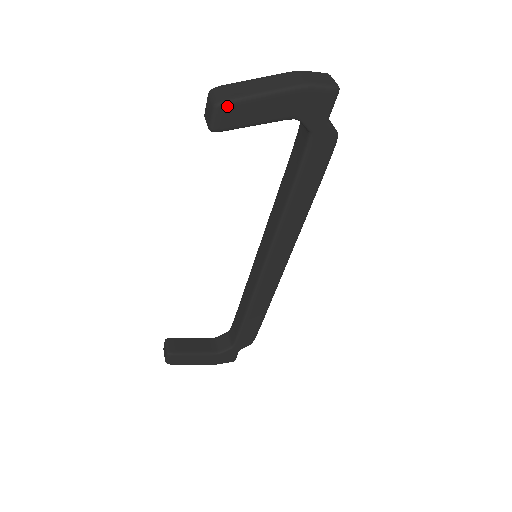
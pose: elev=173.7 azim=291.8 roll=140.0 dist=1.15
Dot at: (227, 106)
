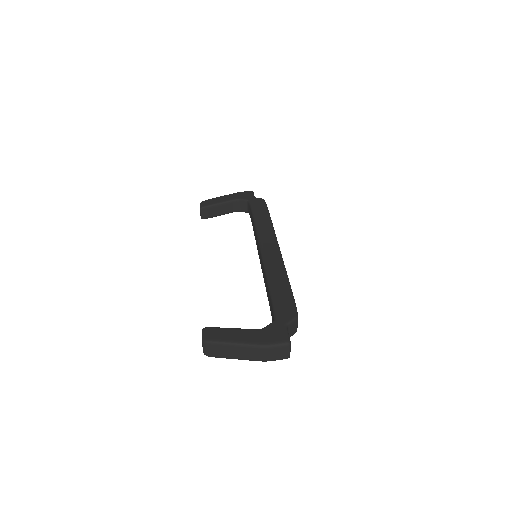
Dot at: (212, 356)
